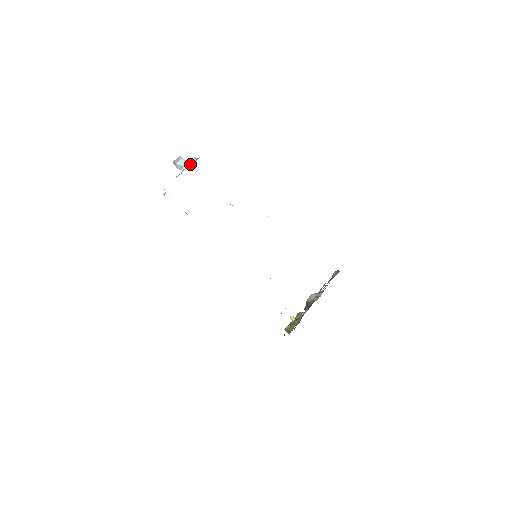
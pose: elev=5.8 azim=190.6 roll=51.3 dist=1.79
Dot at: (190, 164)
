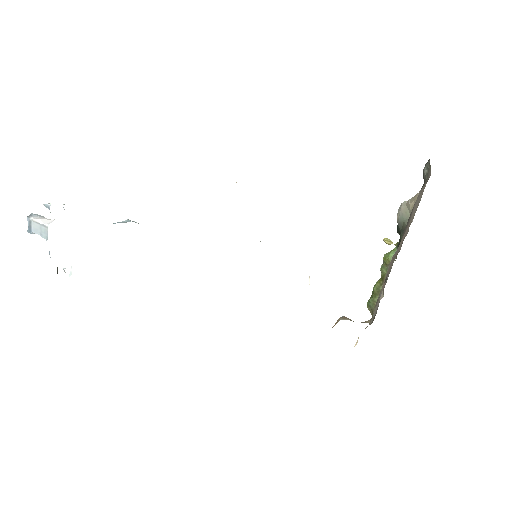
Dot at: (46, 226)
